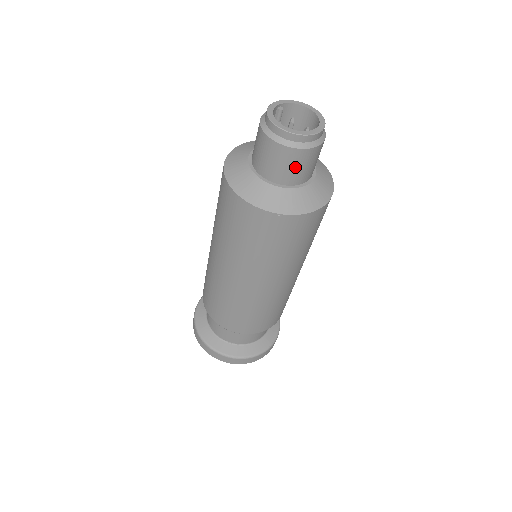
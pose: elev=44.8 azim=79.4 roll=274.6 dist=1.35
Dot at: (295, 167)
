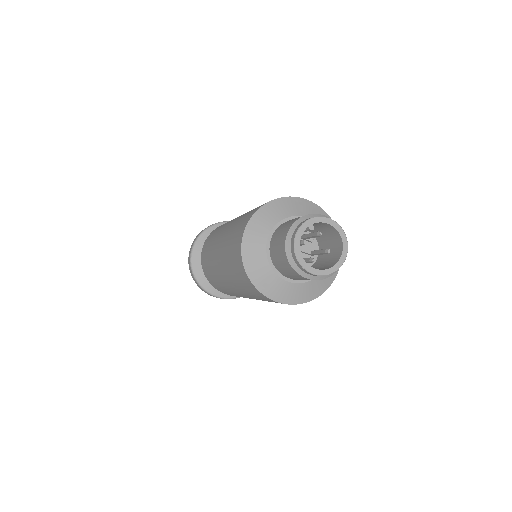
Dot at: (304, 279)
